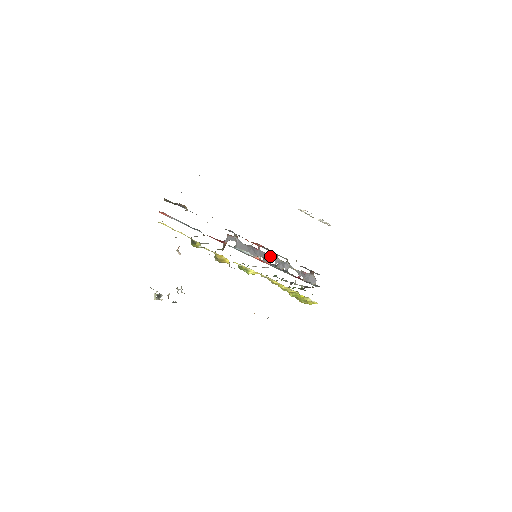
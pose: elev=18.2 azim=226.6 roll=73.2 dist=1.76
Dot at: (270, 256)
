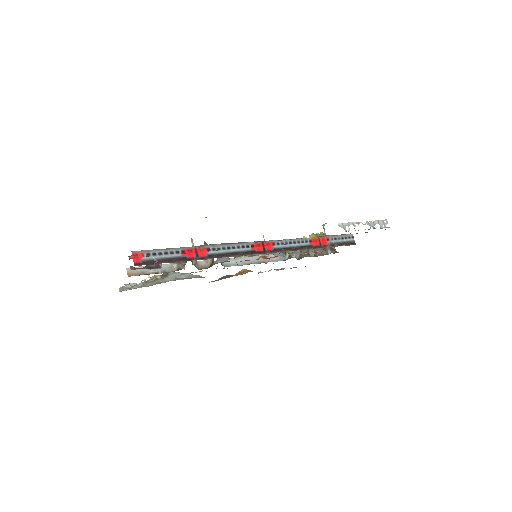
Dot at: occluded
